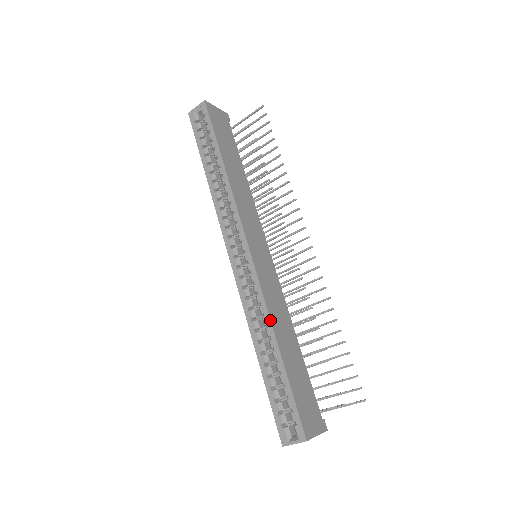
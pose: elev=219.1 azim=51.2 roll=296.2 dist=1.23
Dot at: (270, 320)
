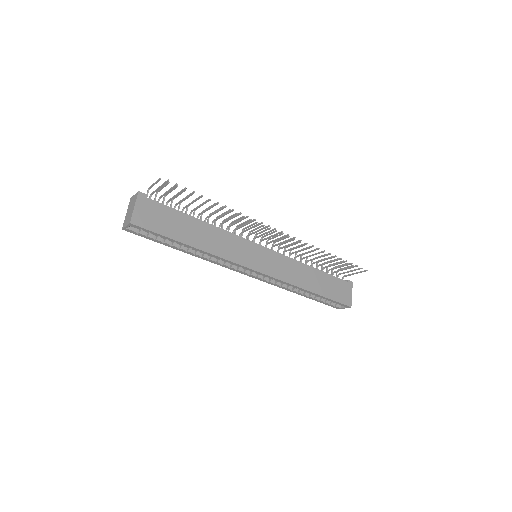
Dot at: (298, 287)
